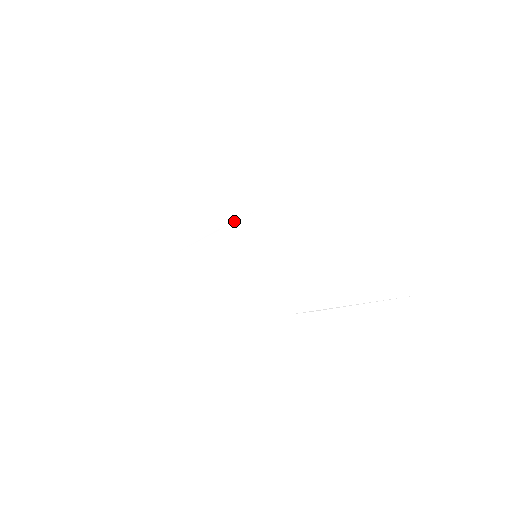
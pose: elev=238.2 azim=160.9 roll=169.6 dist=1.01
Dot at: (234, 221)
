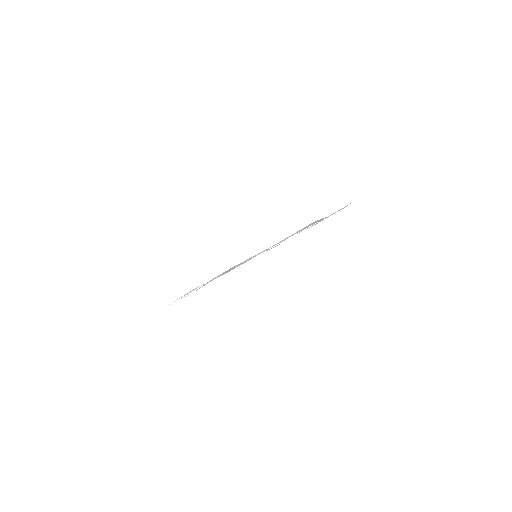
Dot at: occluded
